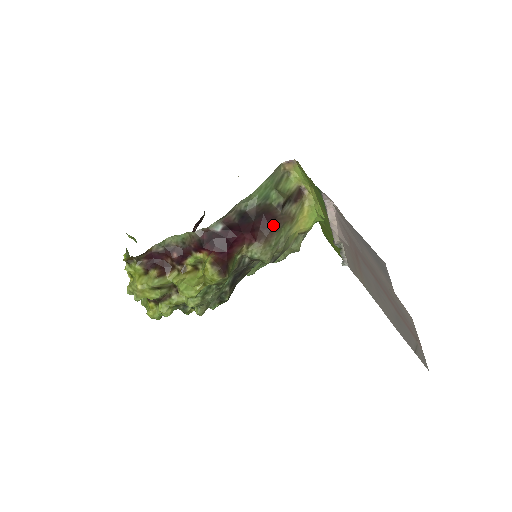
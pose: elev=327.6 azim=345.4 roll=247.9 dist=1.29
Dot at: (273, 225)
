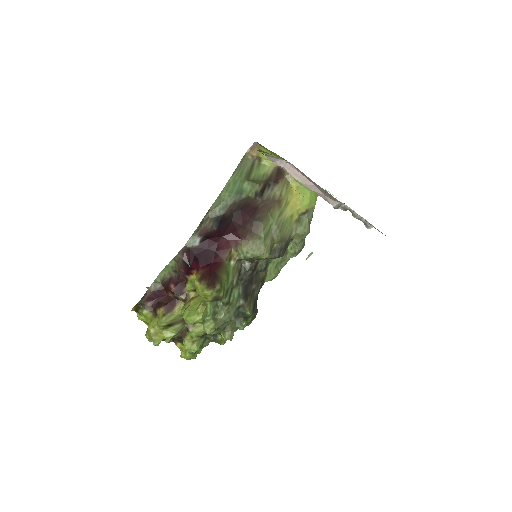
Dot at: (255, 216)
